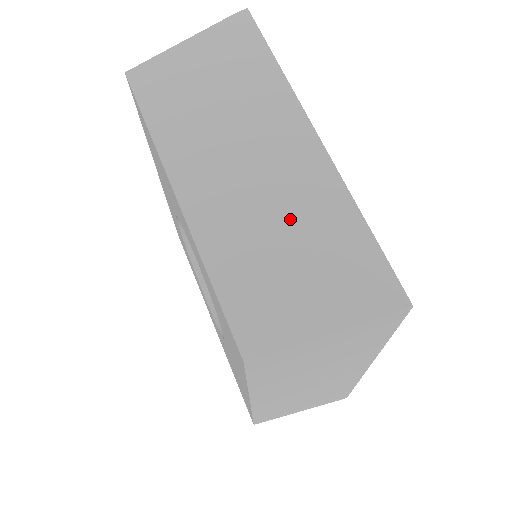
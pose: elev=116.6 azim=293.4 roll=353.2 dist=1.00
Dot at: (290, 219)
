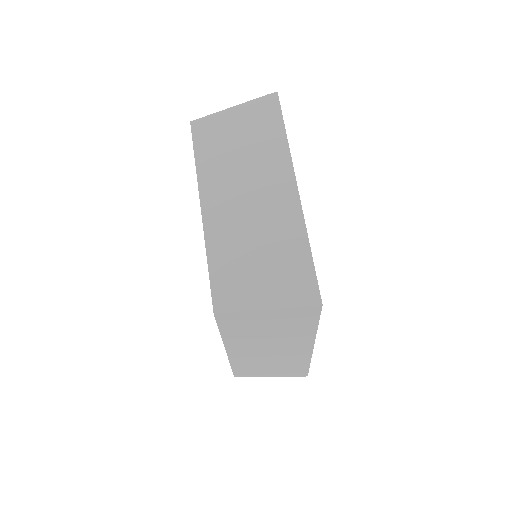
Dot at: (265, 236)
